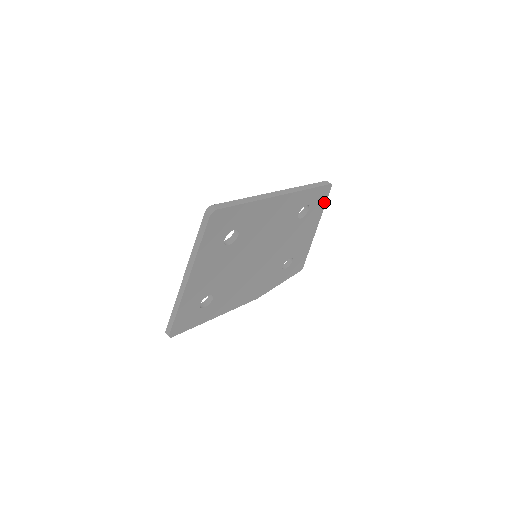
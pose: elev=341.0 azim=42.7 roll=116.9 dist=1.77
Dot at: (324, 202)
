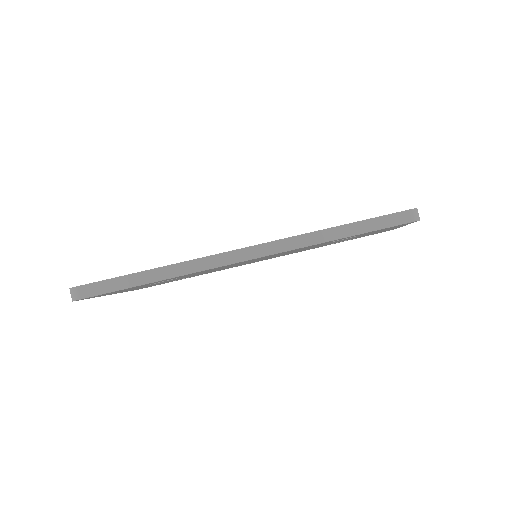
Dot at: occluded
